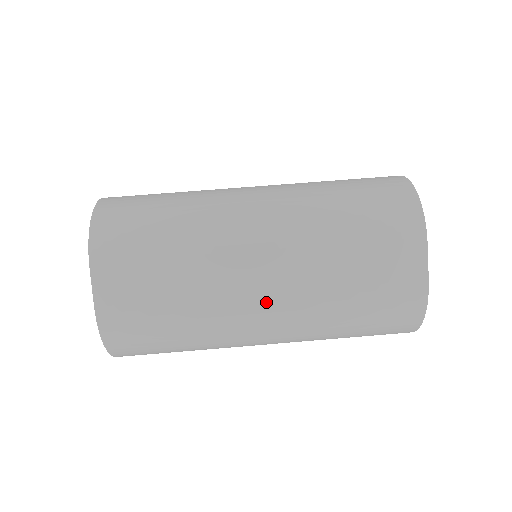
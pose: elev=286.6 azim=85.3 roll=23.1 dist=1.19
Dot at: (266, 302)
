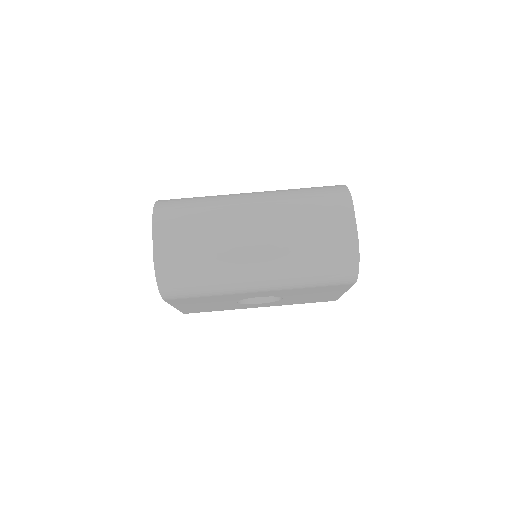
Dot at: (257, 247)
